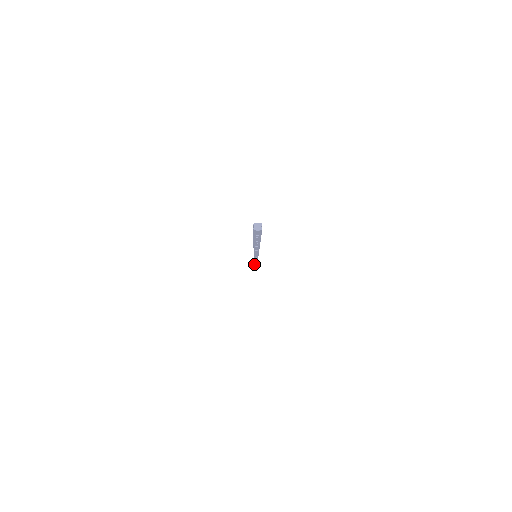
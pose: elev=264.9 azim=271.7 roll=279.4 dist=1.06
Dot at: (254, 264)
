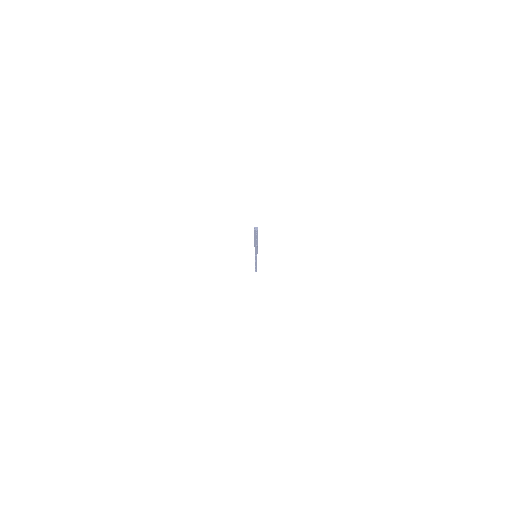
Dot at: (255, 266)
